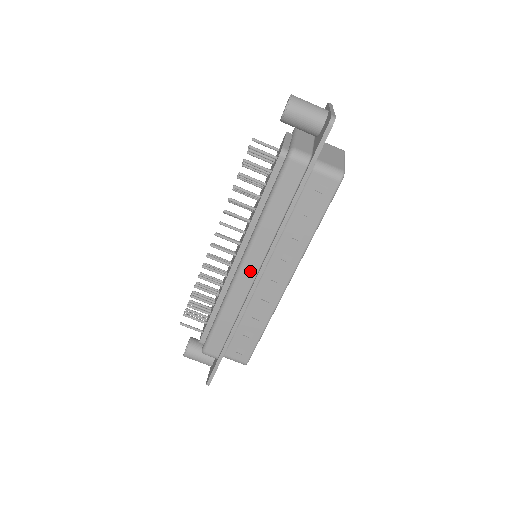
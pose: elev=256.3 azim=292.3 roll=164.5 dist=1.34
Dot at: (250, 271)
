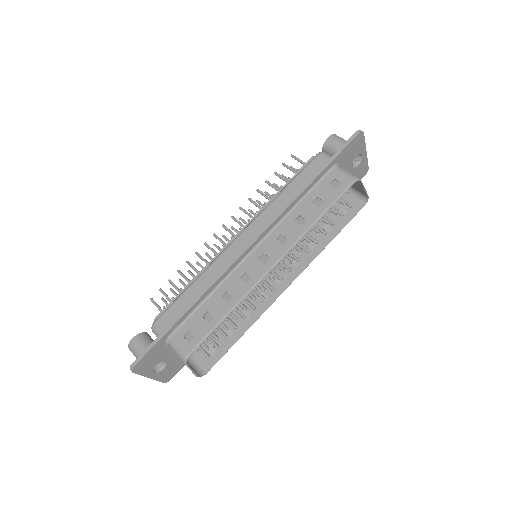
Dot at: (244, 241)
